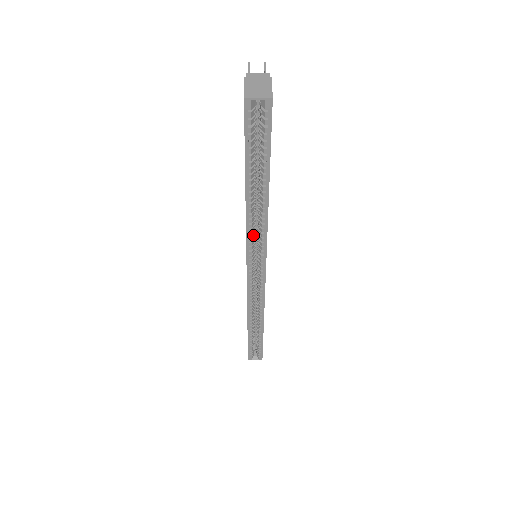
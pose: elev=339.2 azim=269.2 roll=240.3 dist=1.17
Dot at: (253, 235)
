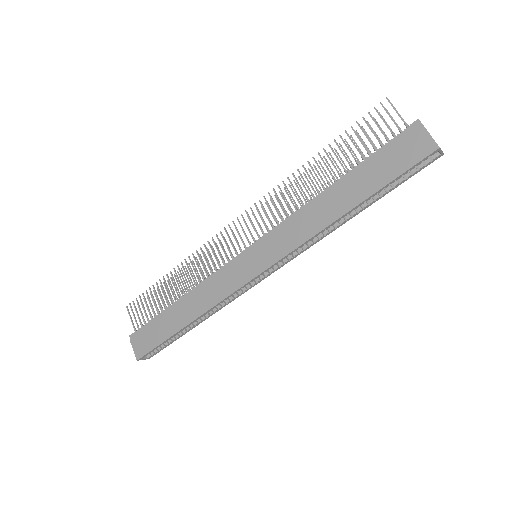
Dot at: (302, 242)
